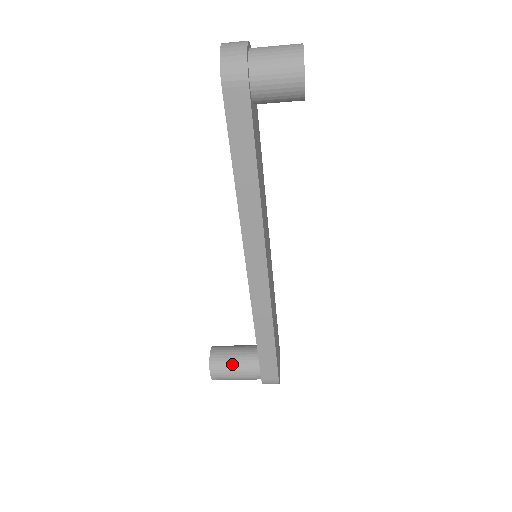
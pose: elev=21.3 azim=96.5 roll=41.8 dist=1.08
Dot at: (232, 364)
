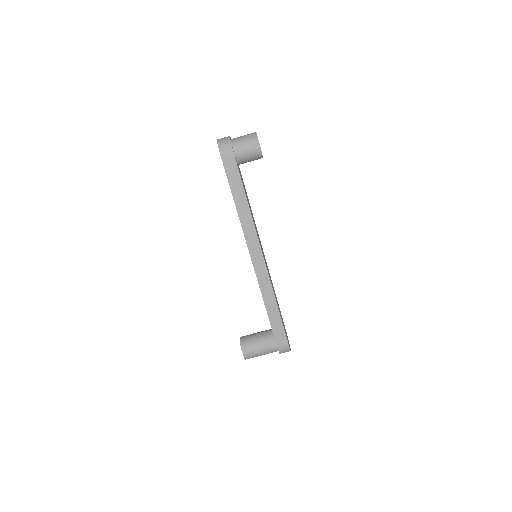
Dot at: (256, 341)
